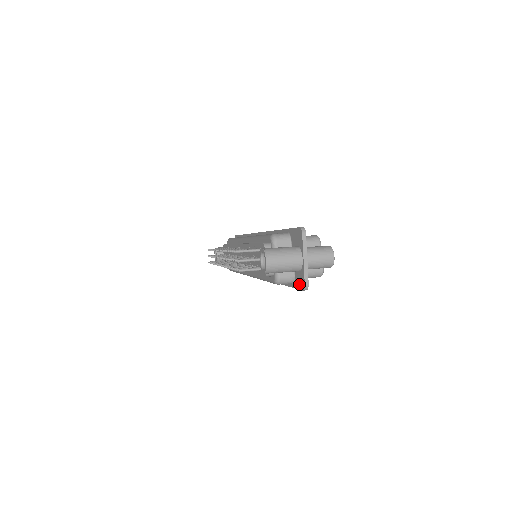
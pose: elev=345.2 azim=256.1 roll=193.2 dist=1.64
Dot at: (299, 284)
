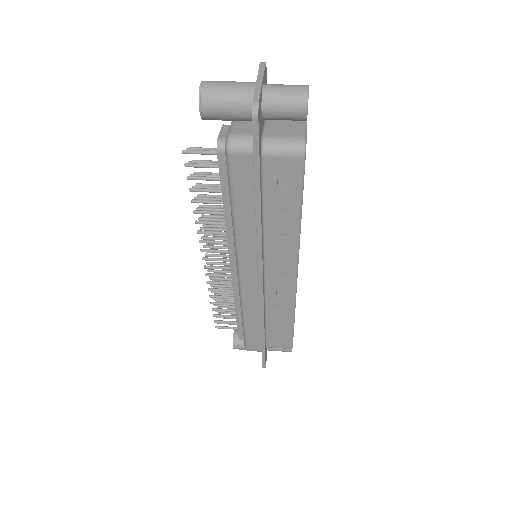
Dot at: (253, 125)
